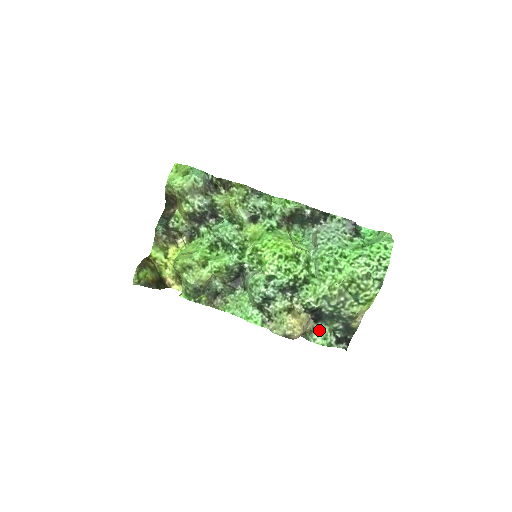
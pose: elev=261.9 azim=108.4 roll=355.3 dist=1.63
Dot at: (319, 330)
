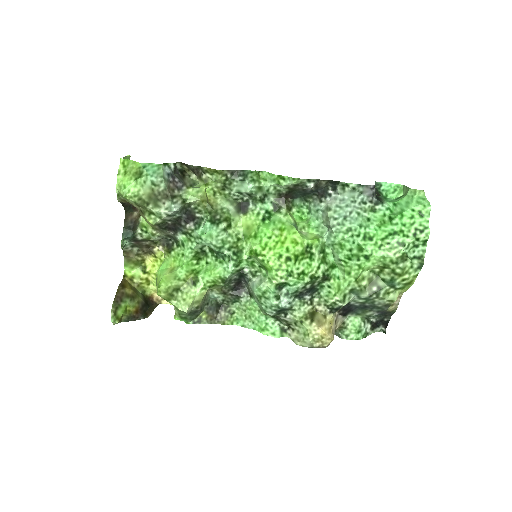
Dot at: (350, 323)
